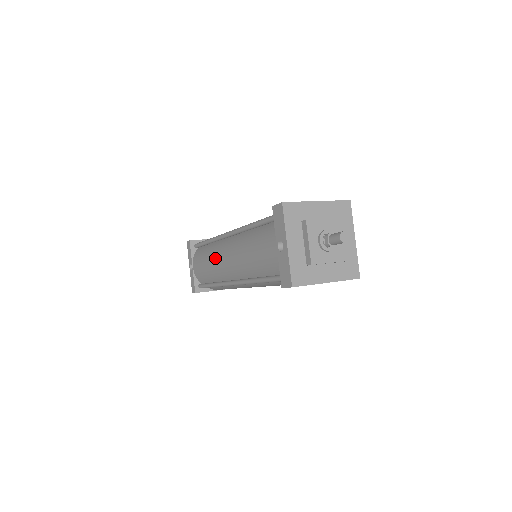
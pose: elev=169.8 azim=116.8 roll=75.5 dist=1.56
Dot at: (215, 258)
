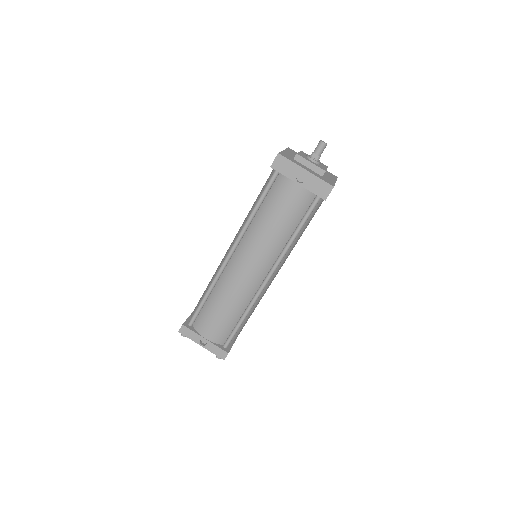
Dot at: (233, 287)
